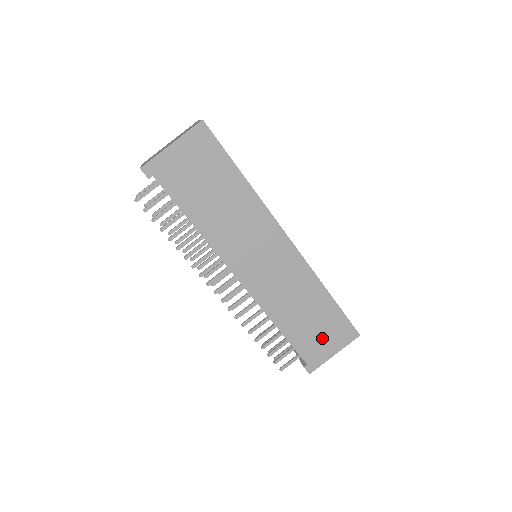
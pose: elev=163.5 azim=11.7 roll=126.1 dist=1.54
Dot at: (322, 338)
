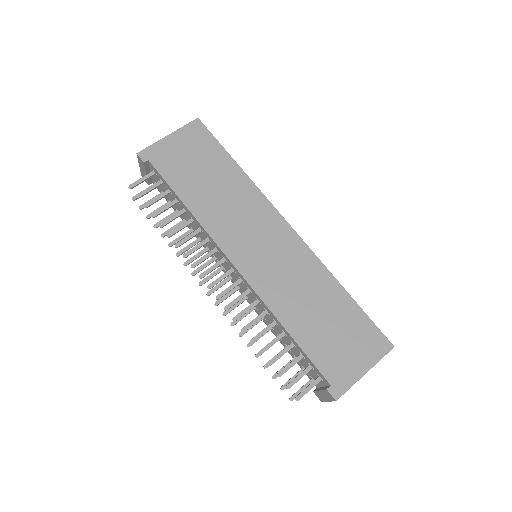
Dot at: (345, 347)
